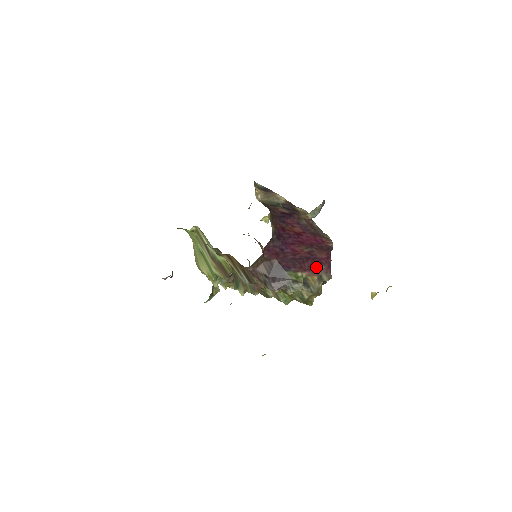
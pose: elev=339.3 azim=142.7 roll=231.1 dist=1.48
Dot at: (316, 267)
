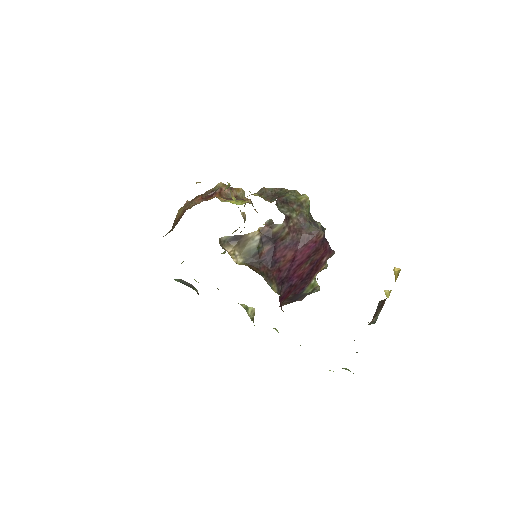
Dot at: (321, 264)
